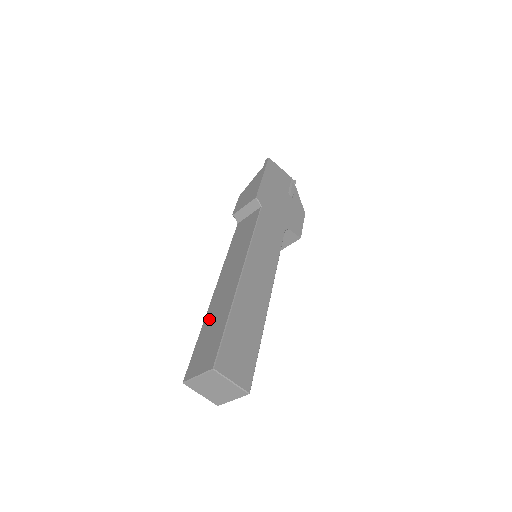
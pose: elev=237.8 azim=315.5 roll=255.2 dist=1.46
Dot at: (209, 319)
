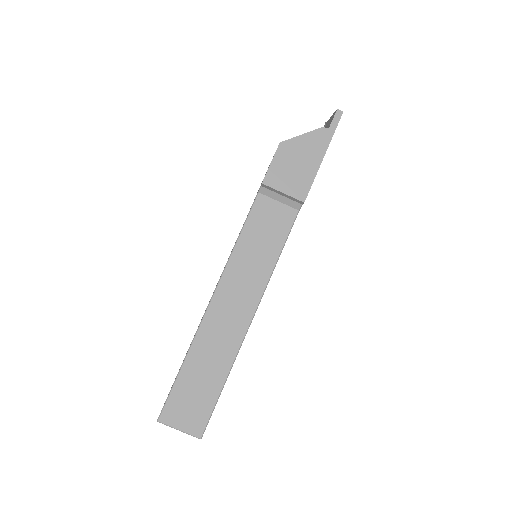
Dot at: (199, 355)
